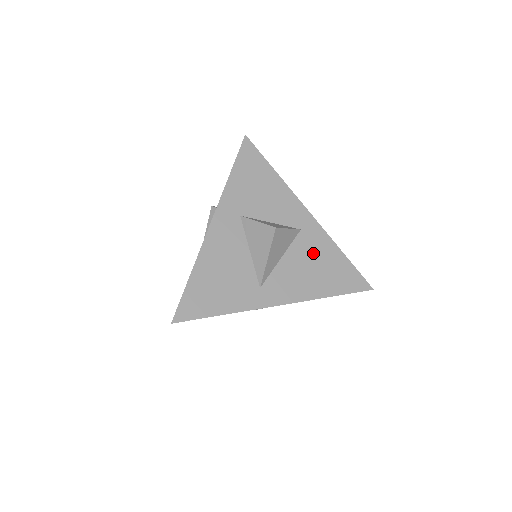
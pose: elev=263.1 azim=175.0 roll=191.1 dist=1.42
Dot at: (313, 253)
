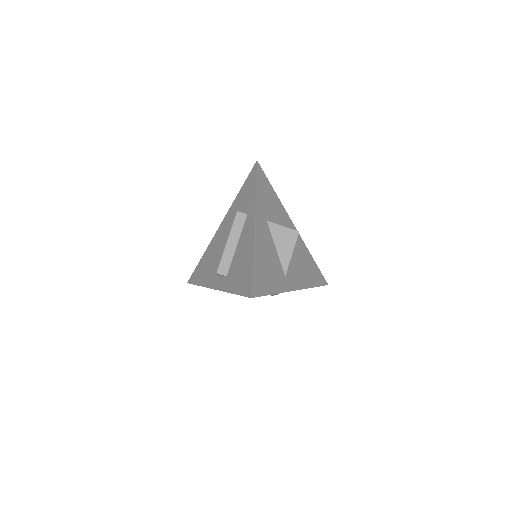
Dot at: (301, 255)
